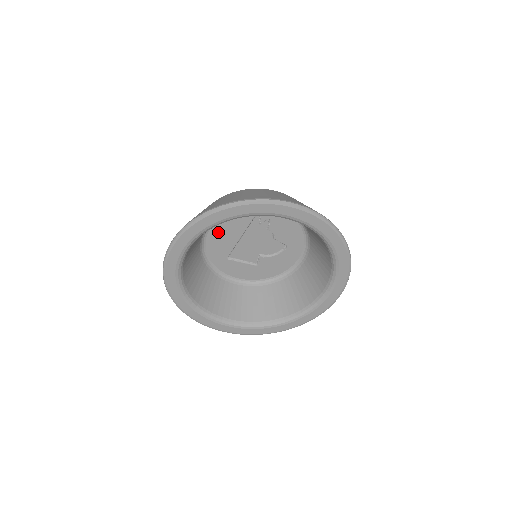
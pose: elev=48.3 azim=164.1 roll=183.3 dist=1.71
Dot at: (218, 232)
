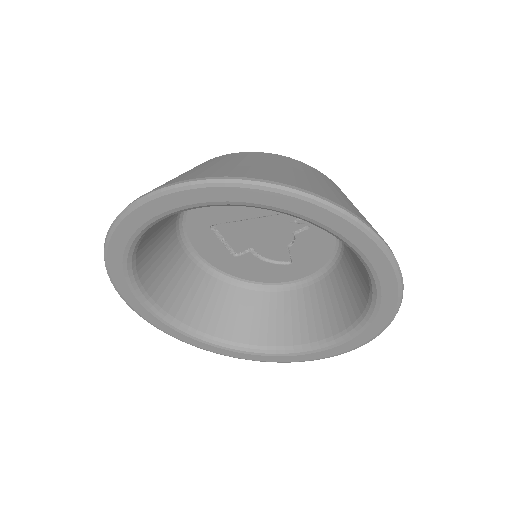
Dot at: occluded
